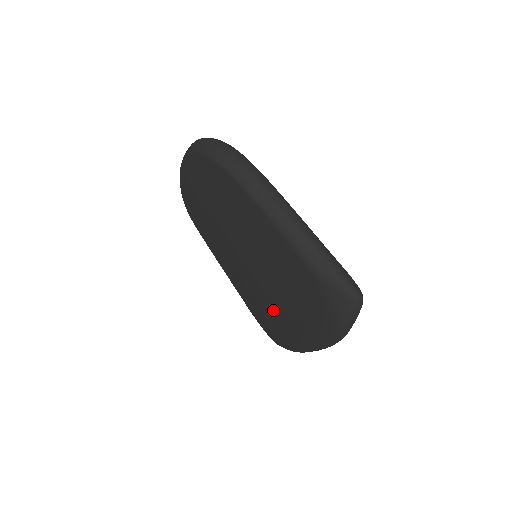
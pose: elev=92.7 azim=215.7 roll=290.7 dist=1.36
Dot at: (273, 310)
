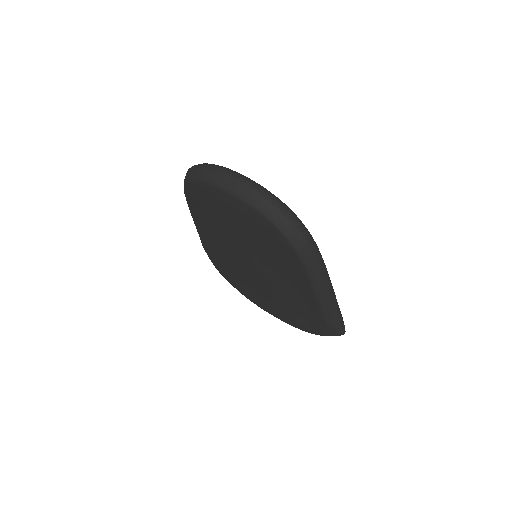
Dot at: (250, 285)
